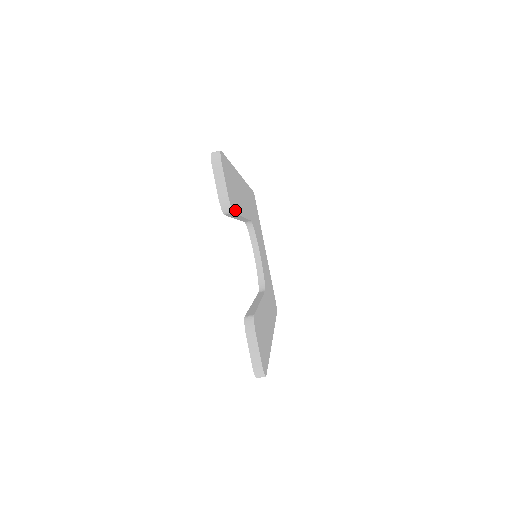
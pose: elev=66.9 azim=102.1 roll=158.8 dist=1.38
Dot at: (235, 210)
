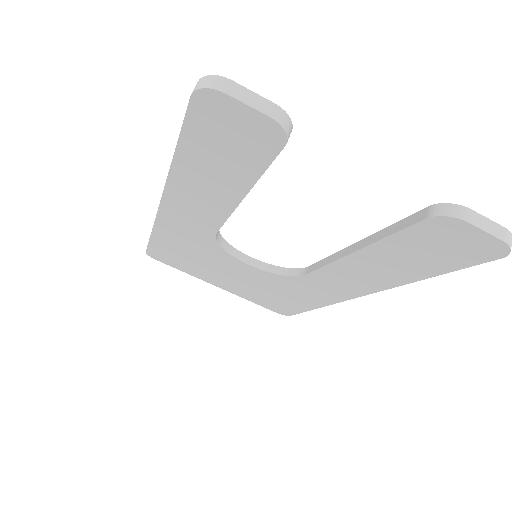
Dot at: occluded
